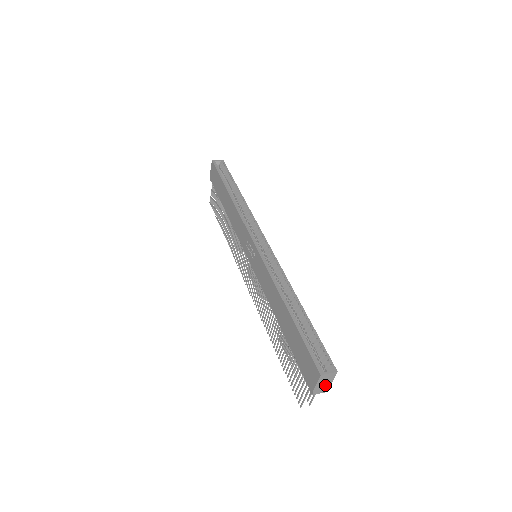
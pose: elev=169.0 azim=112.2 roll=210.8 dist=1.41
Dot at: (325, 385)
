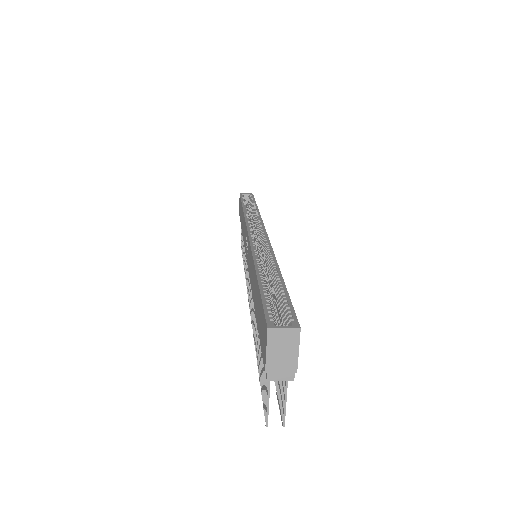
Dot at: (286, 360)
